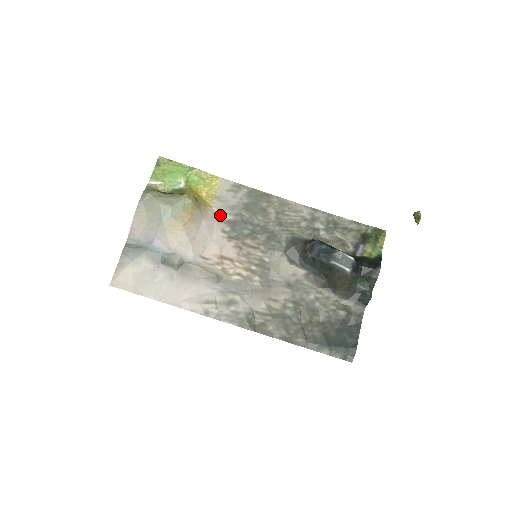
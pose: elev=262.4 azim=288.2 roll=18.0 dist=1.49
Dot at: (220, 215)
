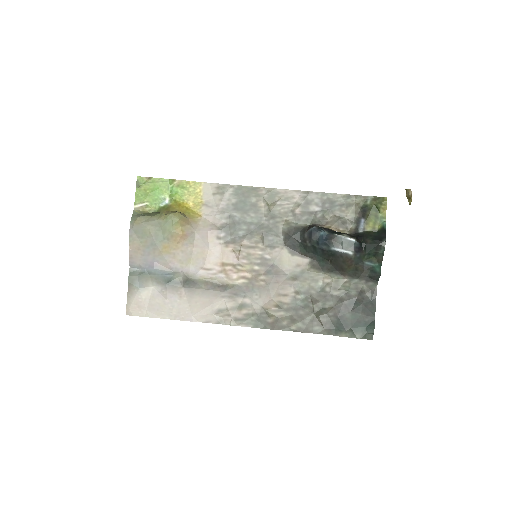
Dot at: (212, 222)
